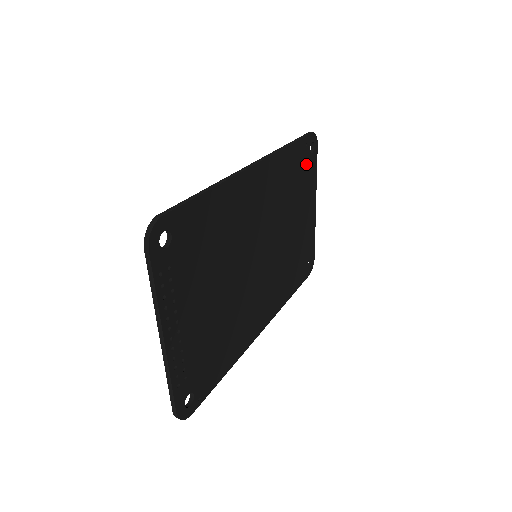
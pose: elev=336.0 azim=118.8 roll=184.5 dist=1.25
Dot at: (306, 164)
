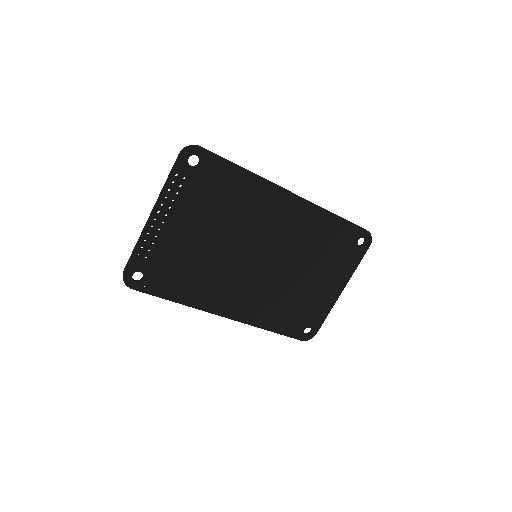
Dot at: (348, 247)
